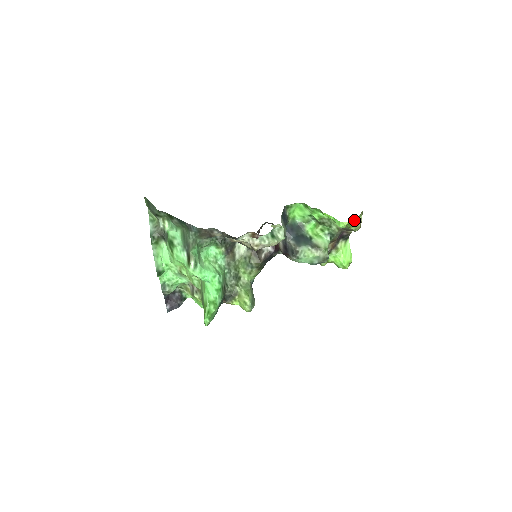
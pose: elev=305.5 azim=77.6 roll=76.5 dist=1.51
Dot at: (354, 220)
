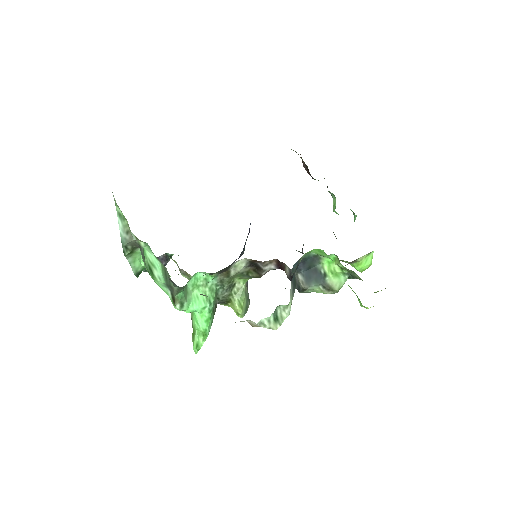
Dot at: occluded
